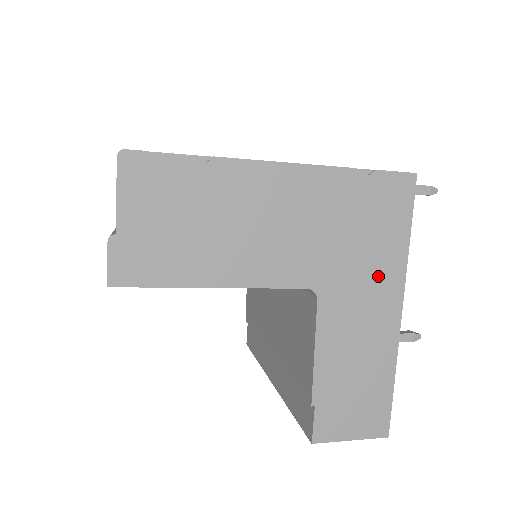
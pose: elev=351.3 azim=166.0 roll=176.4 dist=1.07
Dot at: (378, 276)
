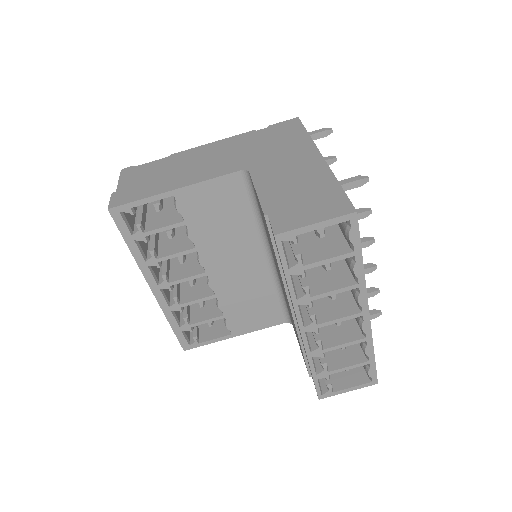
Dot at: (292, 151)
